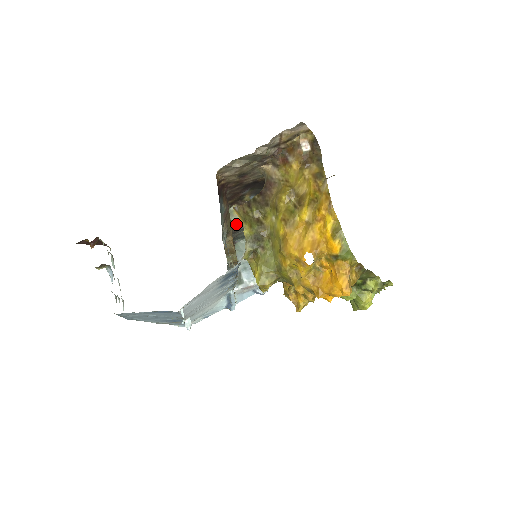
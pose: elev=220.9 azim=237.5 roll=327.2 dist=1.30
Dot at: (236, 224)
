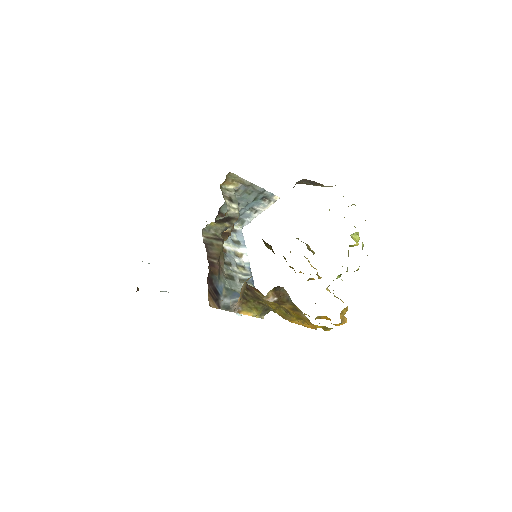
Dot at: (220, 230)
